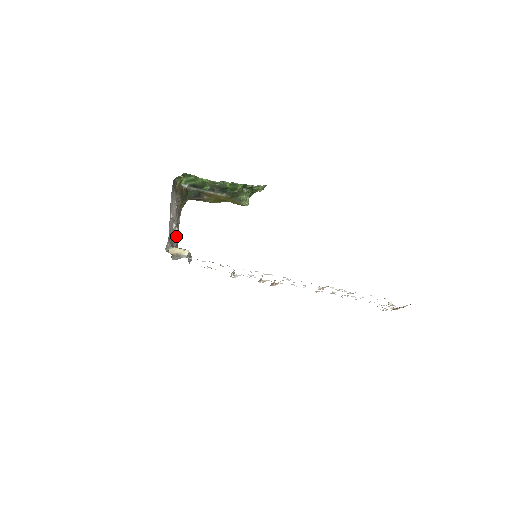
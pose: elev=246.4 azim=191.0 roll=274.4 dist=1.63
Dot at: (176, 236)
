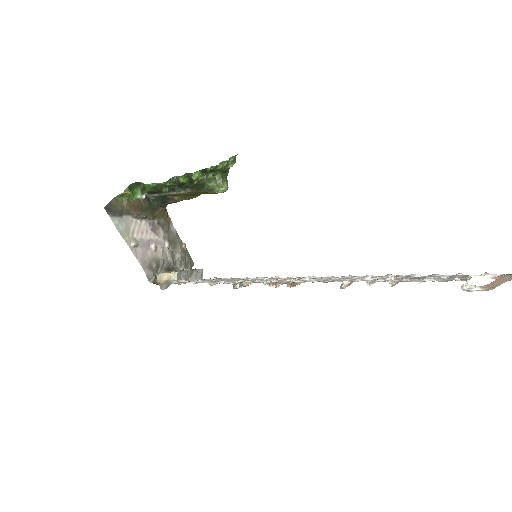
Dot at: (174, 250)
